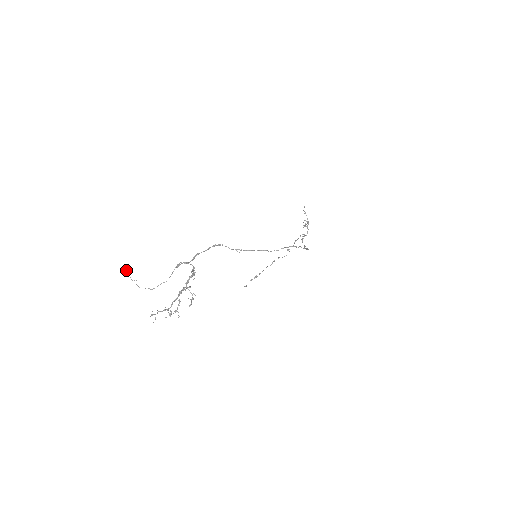
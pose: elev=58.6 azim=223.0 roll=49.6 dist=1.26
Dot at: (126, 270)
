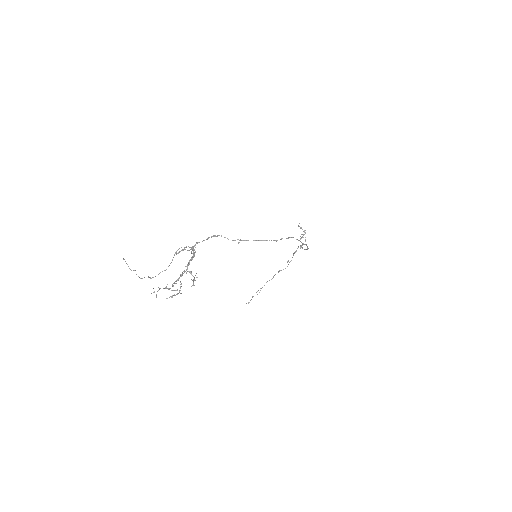
Dot at: occluded
